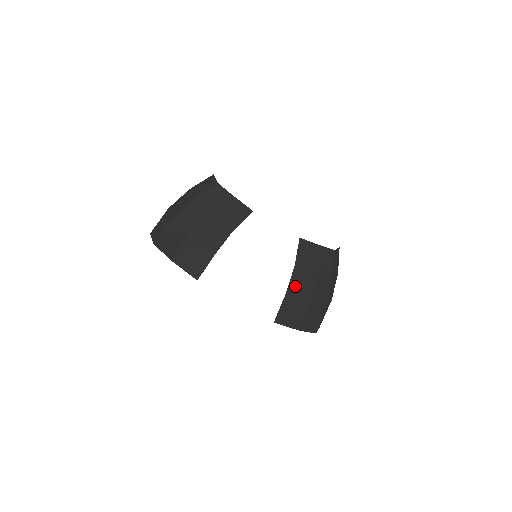
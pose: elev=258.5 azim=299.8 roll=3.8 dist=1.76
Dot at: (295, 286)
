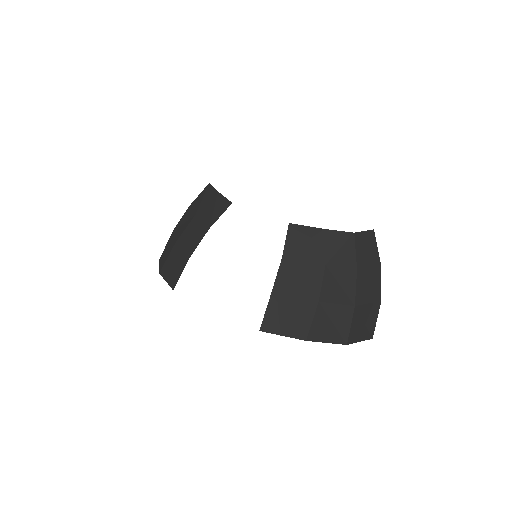
Dot at: (286, 283)
